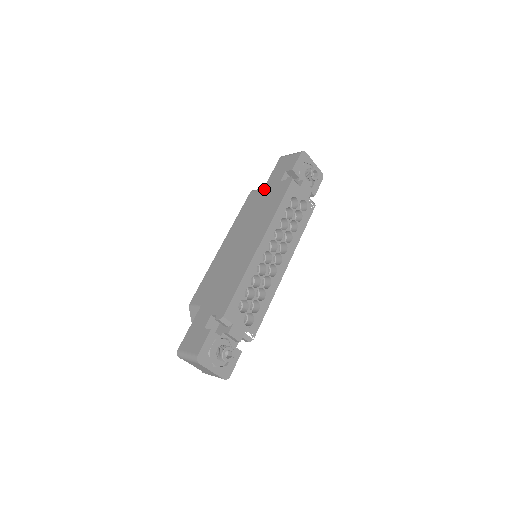
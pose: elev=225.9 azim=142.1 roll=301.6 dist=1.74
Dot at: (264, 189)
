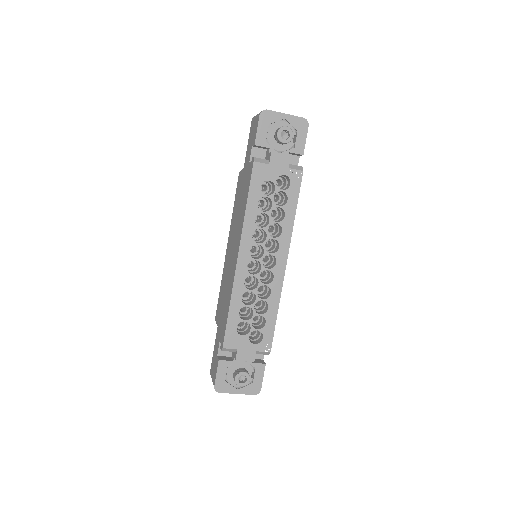
Dot at: (243, 173)
